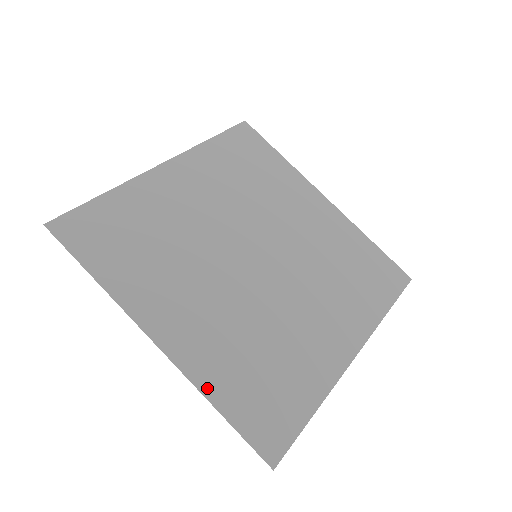
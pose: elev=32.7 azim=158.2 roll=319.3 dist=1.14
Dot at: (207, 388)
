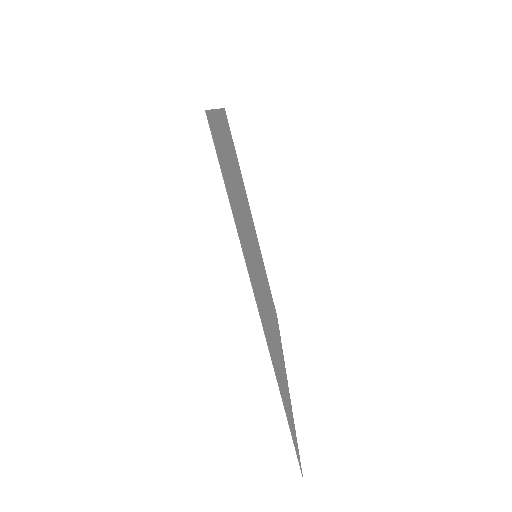
Dot at: occluded
